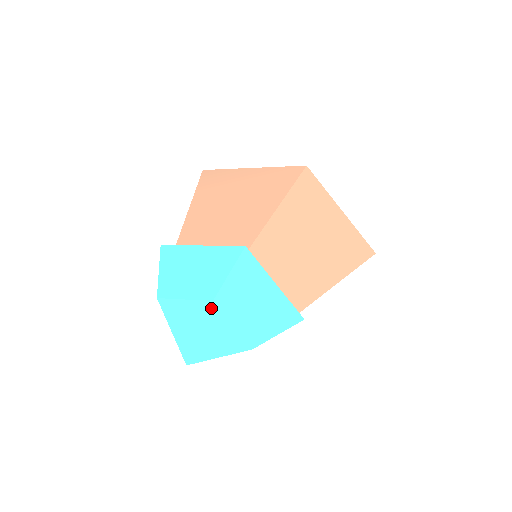
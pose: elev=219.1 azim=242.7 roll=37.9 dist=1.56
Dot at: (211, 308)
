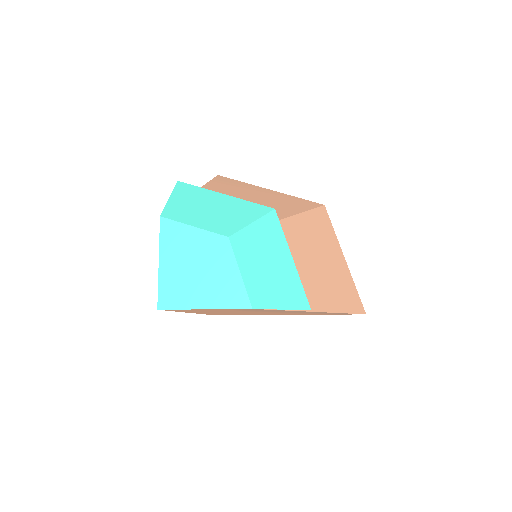
Dot at: (222, 245)
